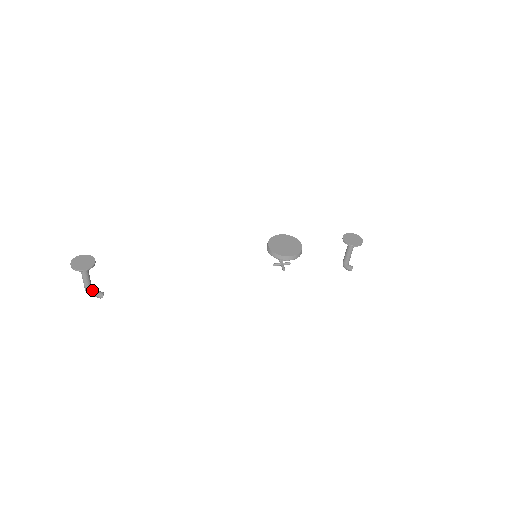
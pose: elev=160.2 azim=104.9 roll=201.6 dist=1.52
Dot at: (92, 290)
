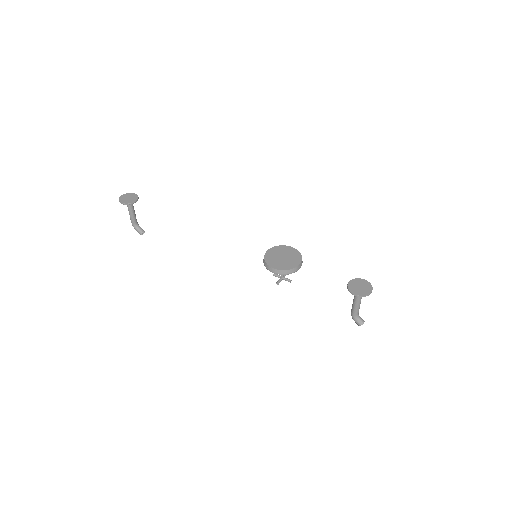
Dot at: (136, 225)
